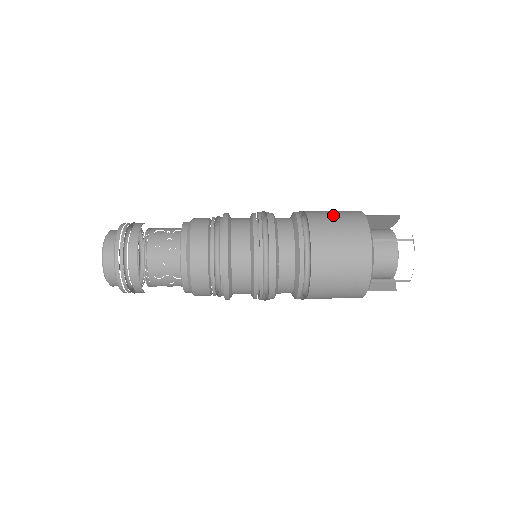
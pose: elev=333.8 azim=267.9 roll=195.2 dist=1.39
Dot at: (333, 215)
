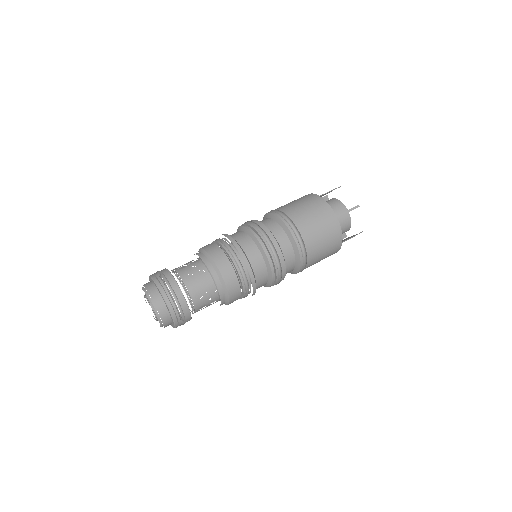
Dot at: (322, 238)
